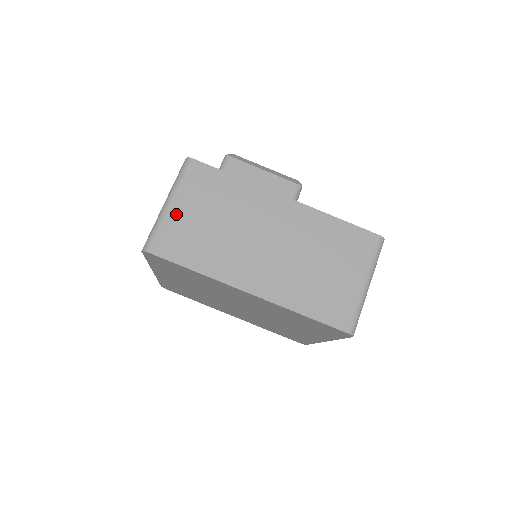
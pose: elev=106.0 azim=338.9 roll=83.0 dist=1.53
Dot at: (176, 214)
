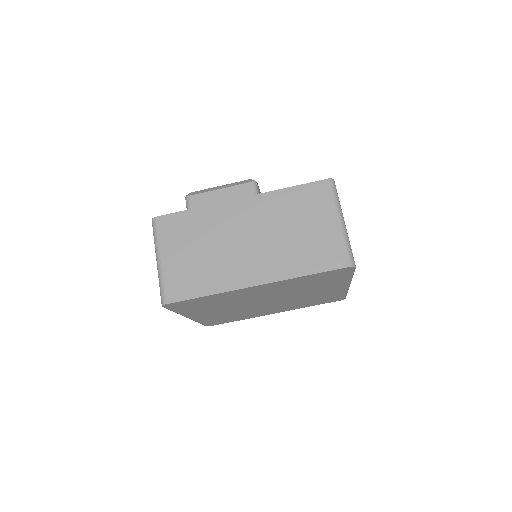
Dot at: (169, 264)
